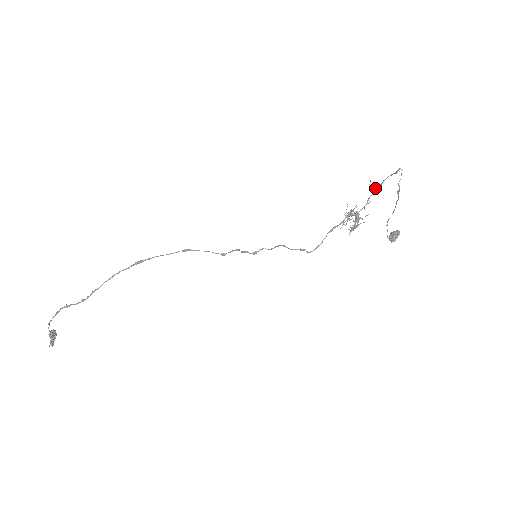
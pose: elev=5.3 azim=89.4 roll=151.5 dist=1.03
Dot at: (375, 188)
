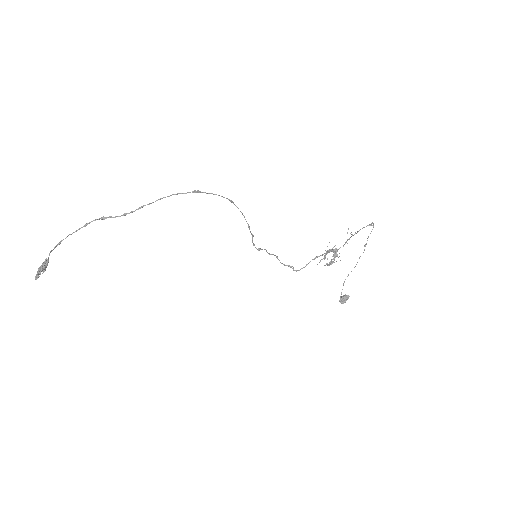
Dot at: occluded
